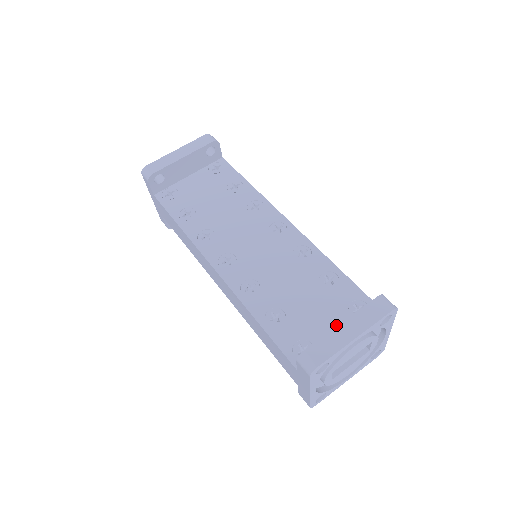
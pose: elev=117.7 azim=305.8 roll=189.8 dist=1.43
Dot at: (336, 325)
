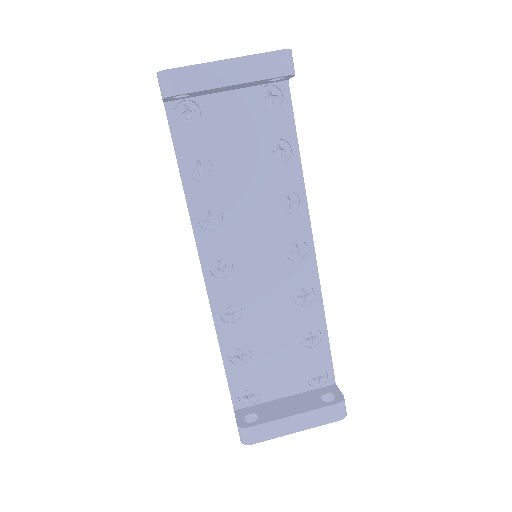
Dot at: (289, 385)
